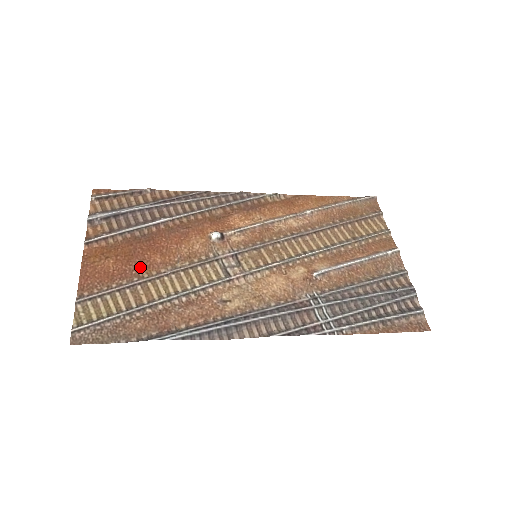
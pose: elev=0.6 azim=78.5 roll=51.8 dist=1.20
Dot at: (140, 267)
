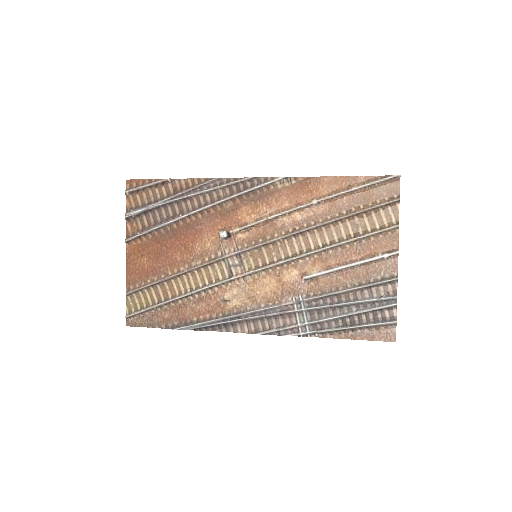
Dot at: (166, 265)
